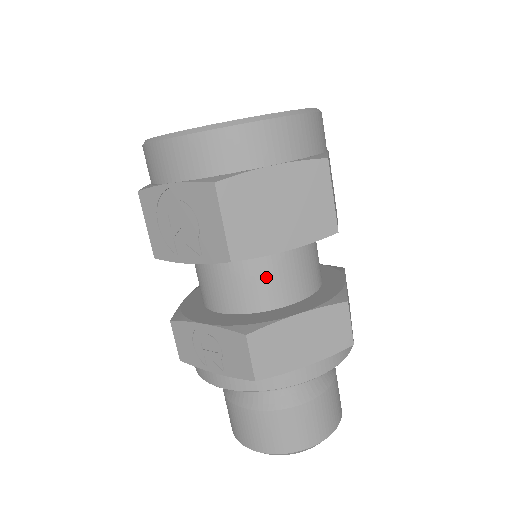
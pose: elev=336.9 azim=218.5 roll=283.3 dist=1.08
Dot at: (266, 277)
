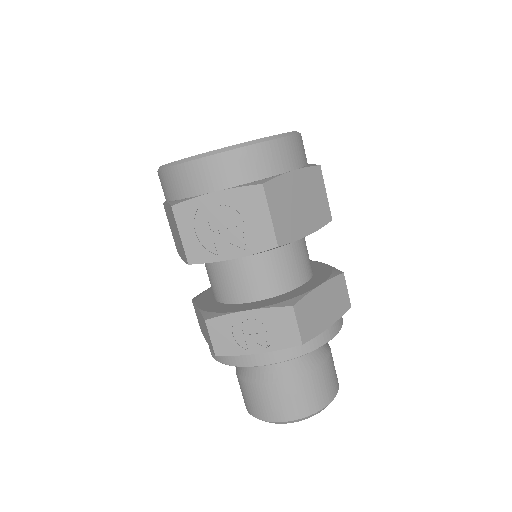
Dot at: (287, 263)
